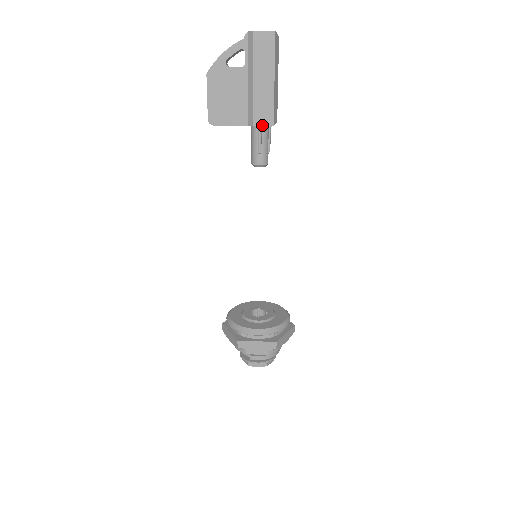
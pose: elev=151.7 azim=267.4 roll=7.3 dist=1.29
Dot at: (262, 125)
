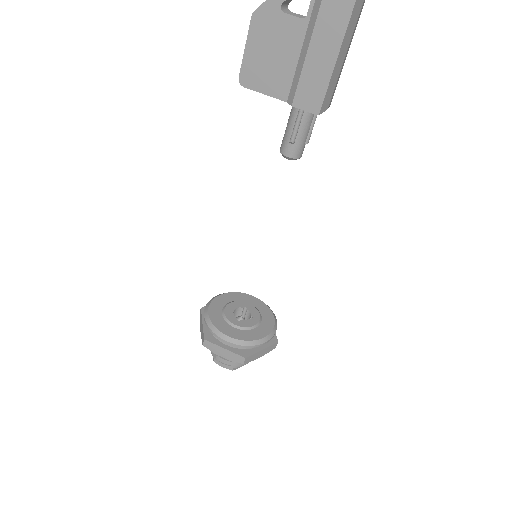
Dot at: (304, 108)
